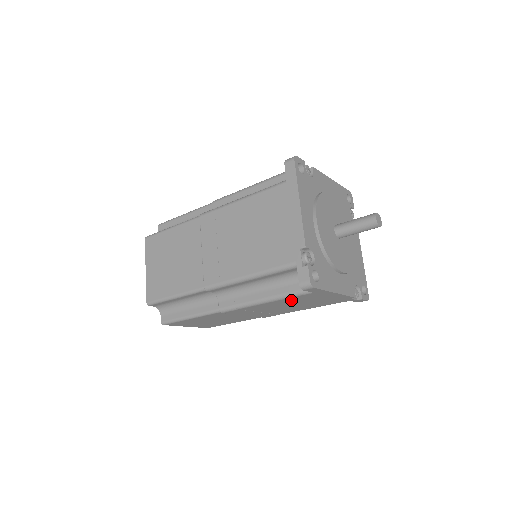
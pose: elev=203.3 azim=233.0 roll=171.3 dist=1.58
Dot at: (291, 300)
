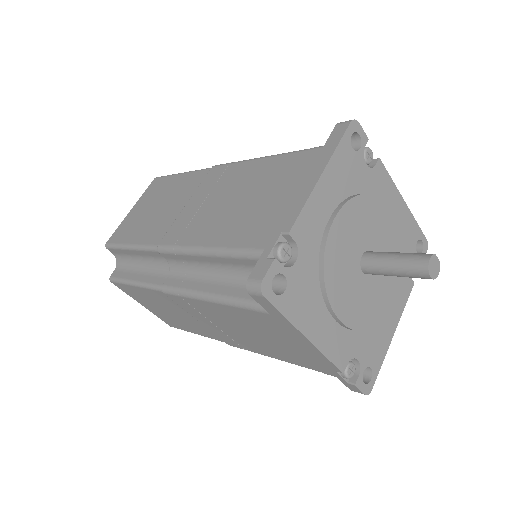
Dot at: (244, 317)
